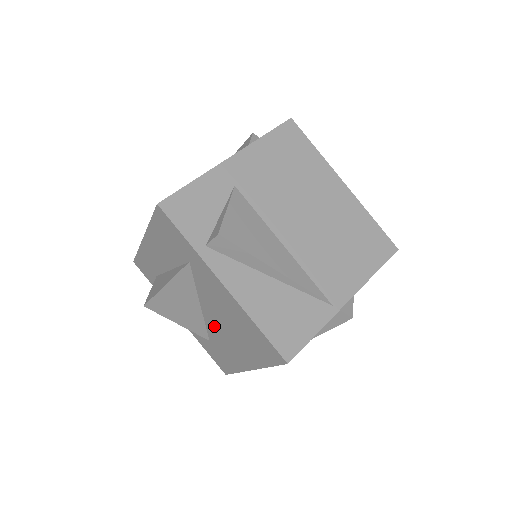
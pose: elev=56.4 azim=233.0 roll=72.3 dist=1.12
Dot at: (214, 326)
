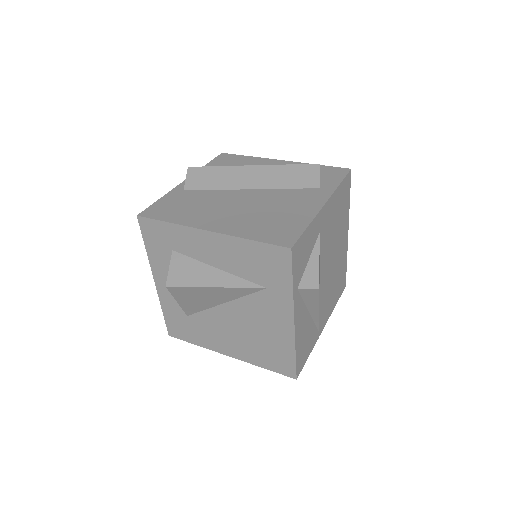
Dot at: (220, 319)
